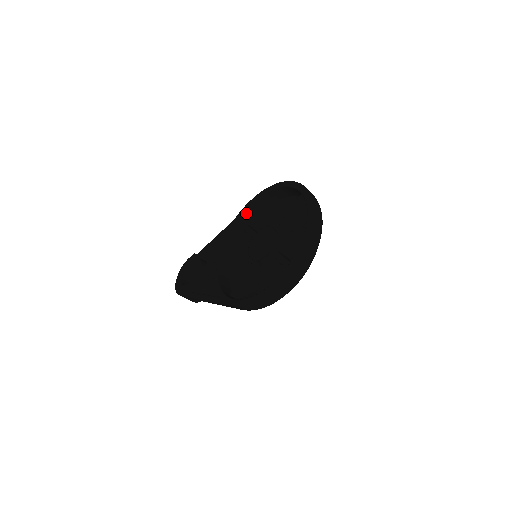
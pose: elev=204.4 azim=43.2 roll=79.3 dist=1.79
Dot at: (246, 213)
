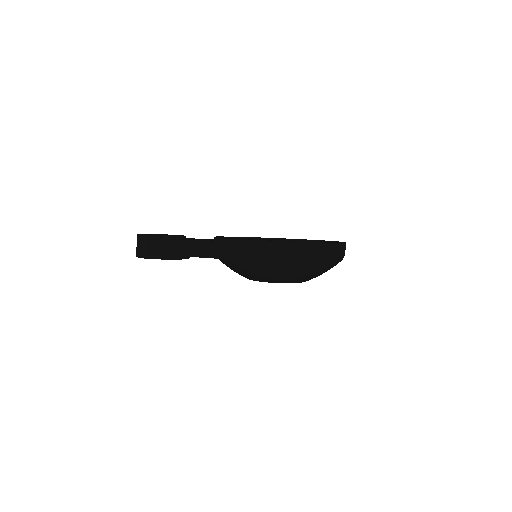
Dot at: occluded
